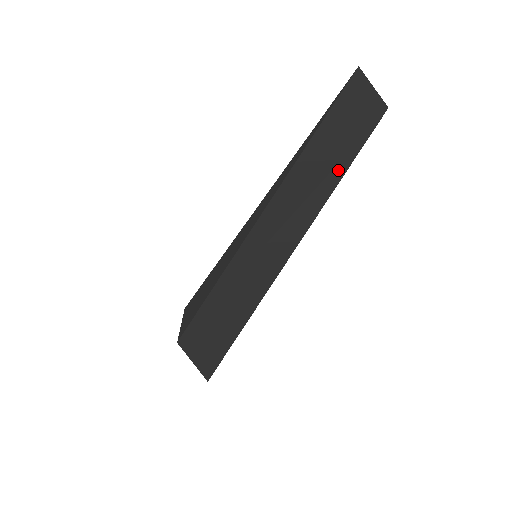
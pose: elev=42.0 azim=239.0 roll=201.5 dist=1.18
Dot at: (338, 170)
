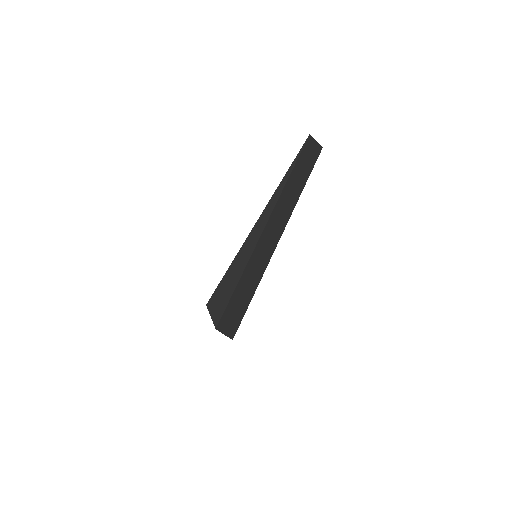
Dot at: (299, 190)
